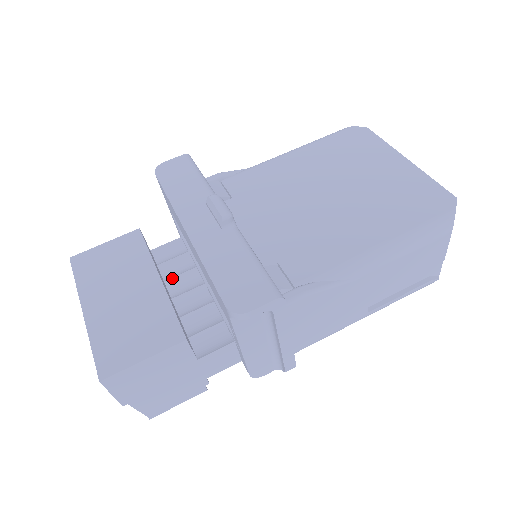
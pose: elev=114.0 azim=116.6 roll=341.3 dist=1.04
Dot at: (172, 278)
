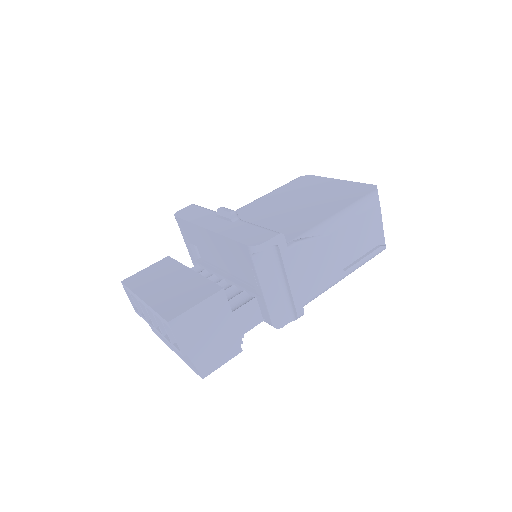
Dot at: occluded
